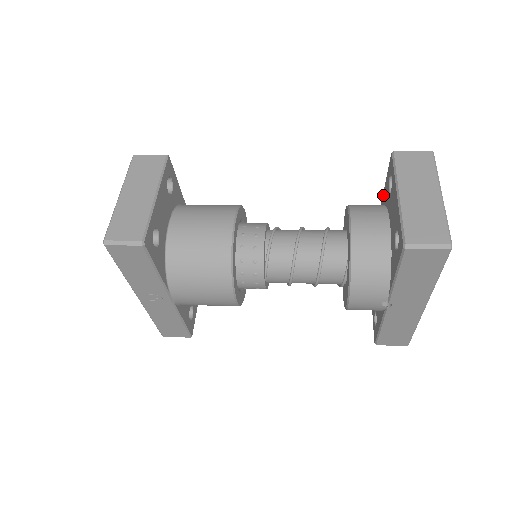
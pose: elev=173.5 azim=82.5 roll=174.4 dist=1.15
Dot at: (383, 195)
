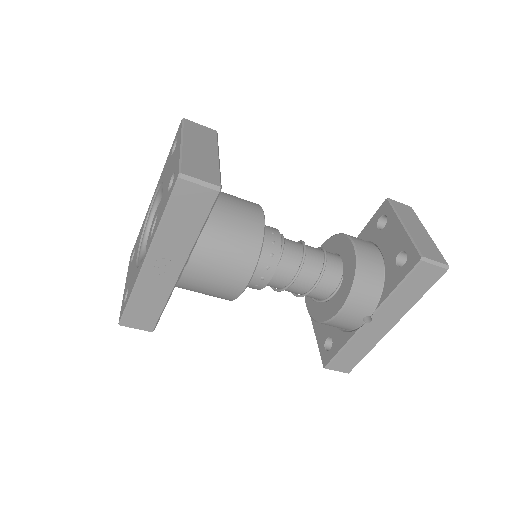
Dot at: (360, 235)
